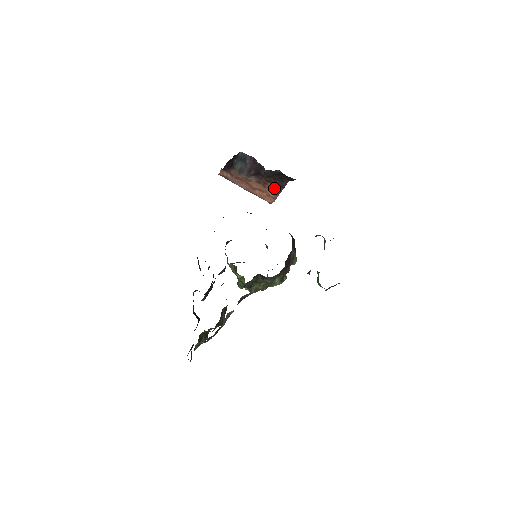
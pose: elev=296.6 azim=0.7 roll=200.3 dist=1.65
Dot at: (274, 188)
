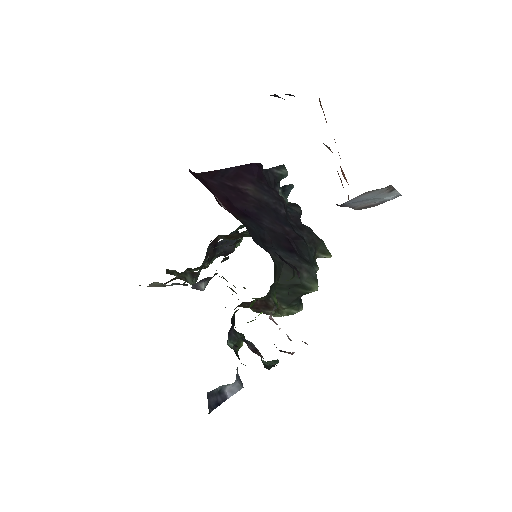
Dot at: occluded
